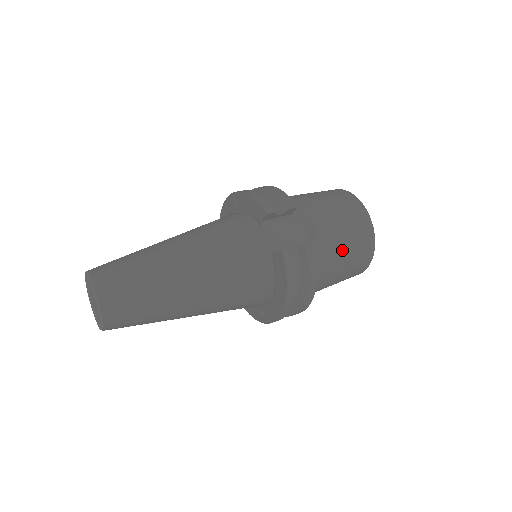
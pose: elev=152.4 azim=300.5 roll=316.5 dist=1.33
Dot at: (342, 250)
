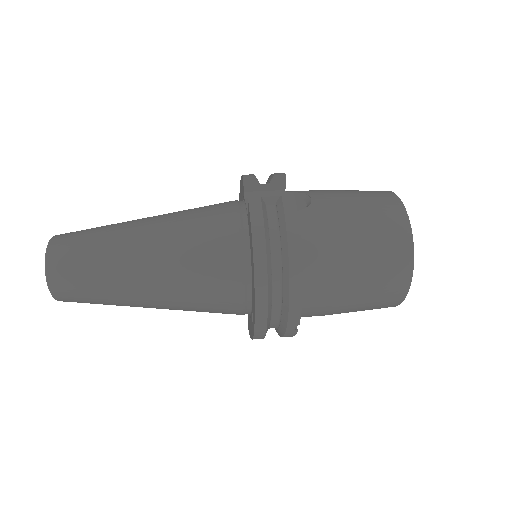
Dot at: (352, 225)
